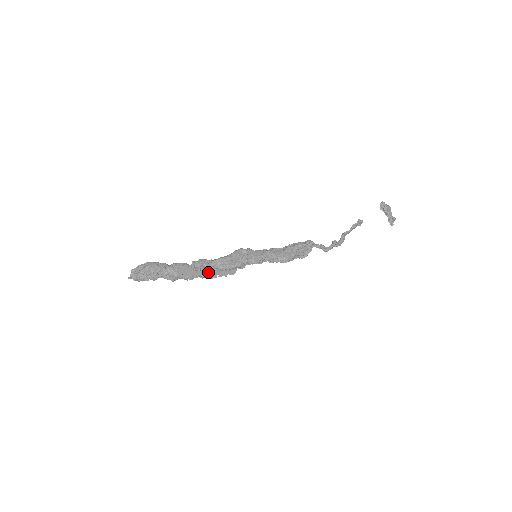
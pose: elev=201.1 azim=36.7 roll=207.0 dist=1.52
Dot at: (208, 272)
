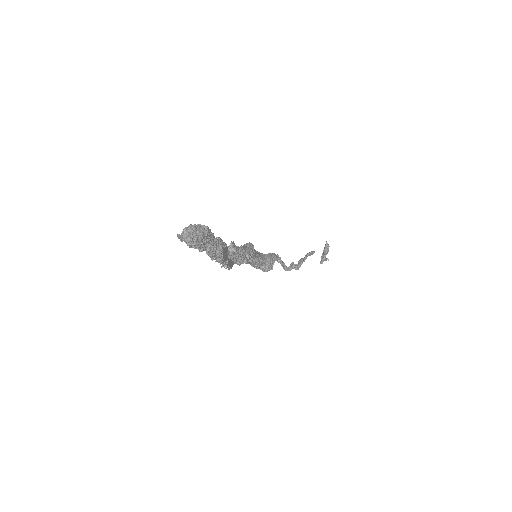
Dot at: (228, 259)
